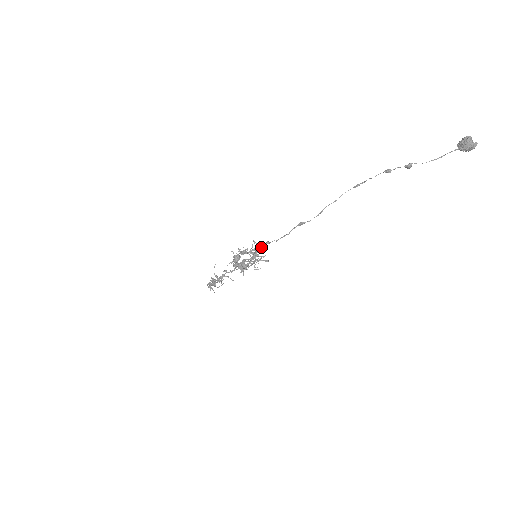
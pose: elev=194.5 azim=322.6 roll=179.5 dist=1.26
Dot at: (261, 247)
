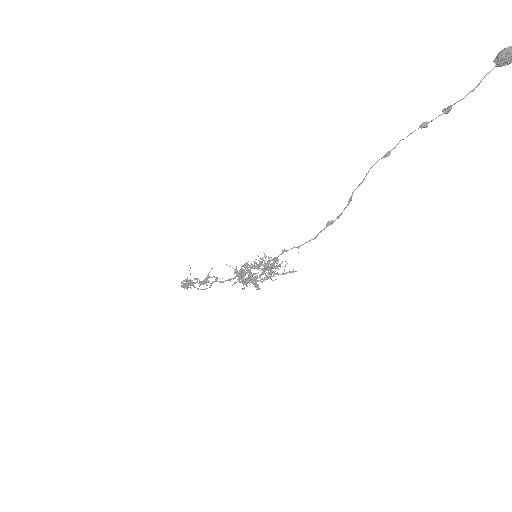
Dot at: (282, 262)
